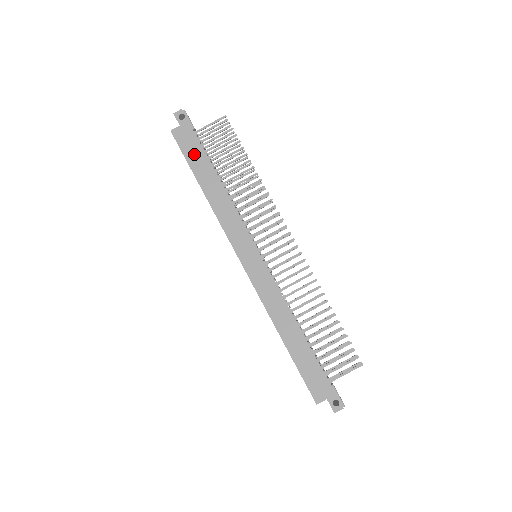
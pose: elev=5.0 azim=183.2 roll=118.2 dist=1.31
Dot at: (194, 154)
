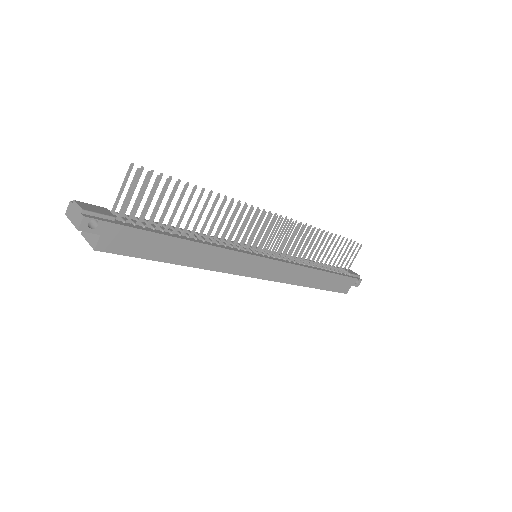
Dot at: (145, 246)
